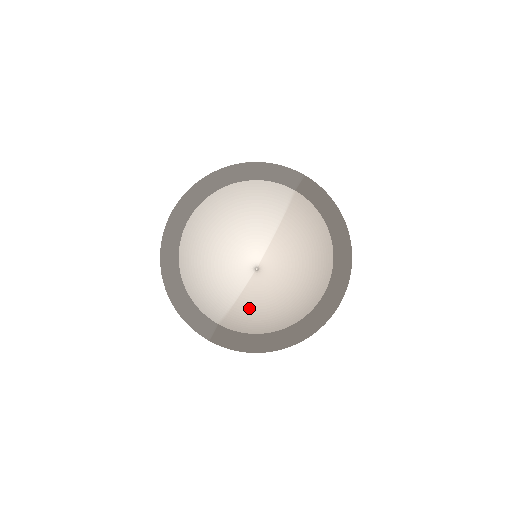
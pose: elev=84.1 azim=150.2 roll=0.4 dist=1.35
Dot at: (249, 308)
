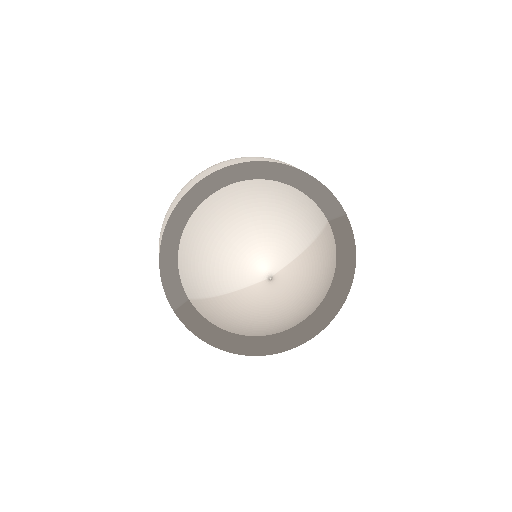
Dot at: (236, 306)
